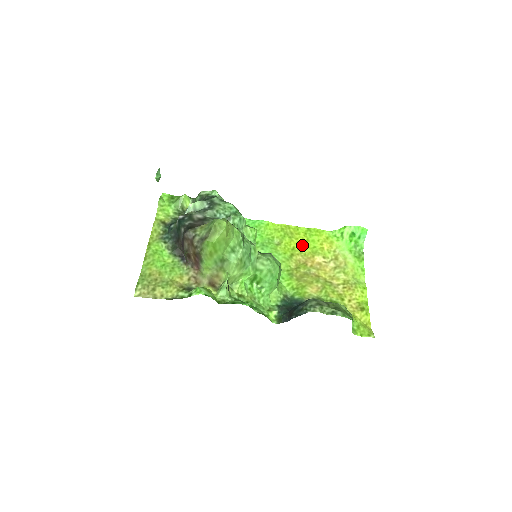
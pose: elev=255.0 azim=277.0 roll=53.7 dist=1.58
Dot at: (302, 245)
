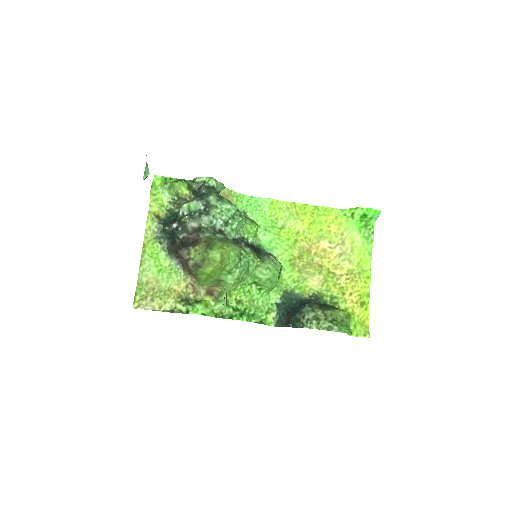
Dot at: (308, 228)
